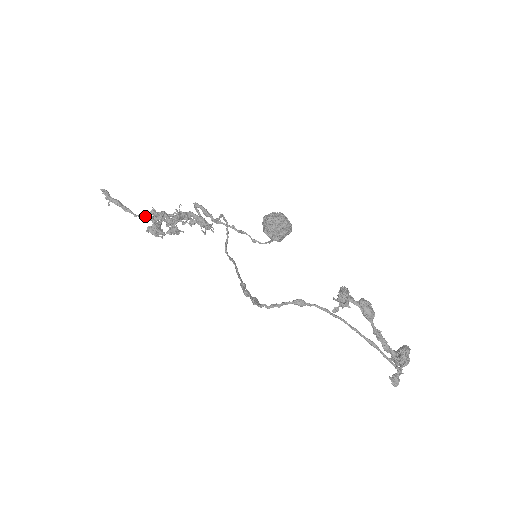
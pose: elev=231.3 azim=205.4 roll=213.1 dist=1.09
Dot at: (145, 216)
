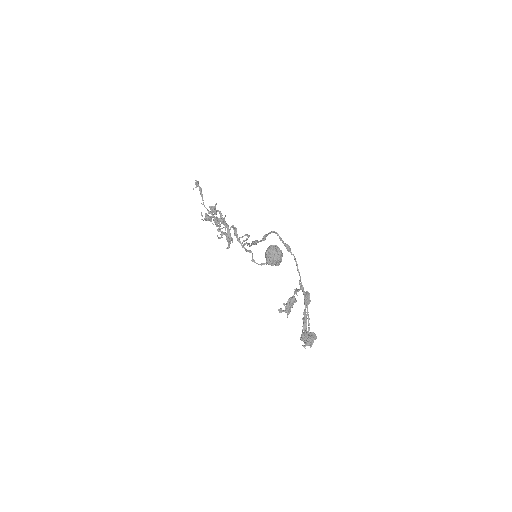
Dot at: occluded
